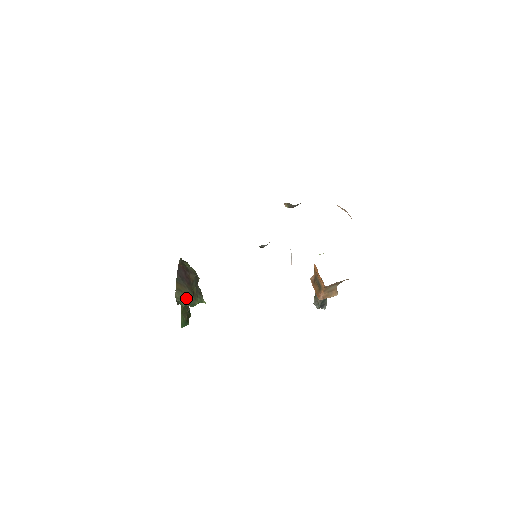
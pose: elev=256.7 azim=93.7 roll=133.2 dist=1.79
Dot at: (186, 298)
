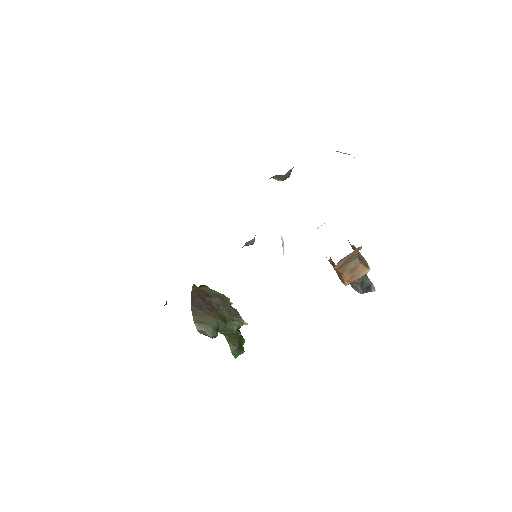
Dot at: (211, 328)
